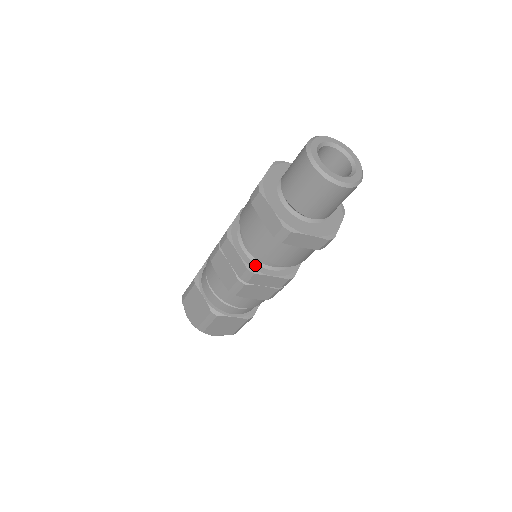
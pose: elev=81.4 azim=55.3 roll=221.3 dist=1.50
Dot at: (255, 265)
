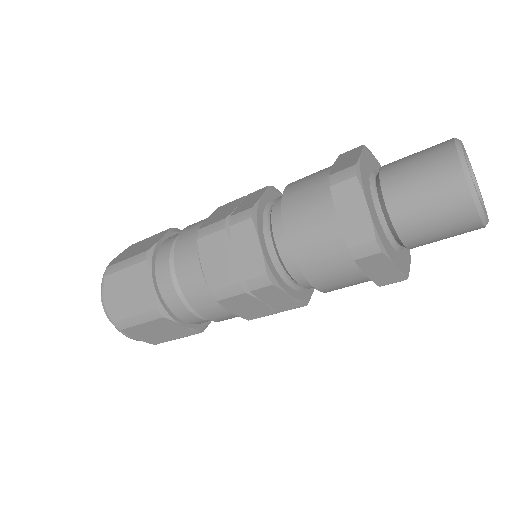
Dot at: (261, 219)
